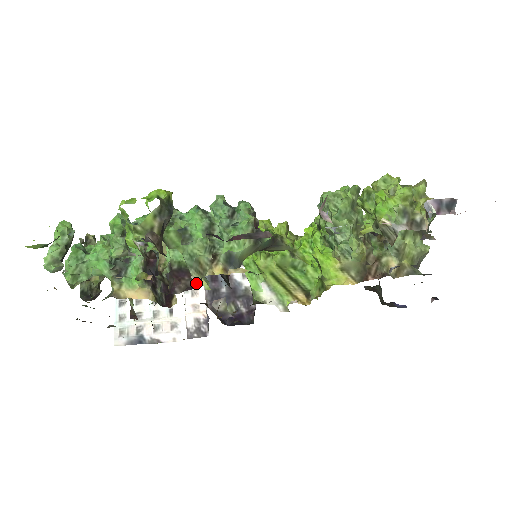
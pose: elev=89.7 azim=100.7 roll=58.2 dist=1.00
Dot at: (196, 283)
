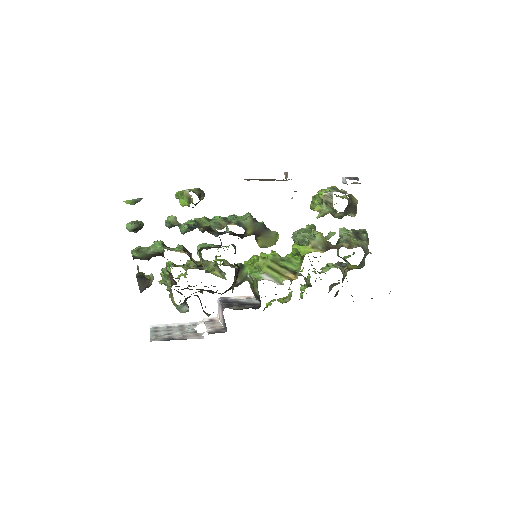
Dot at: occluded
